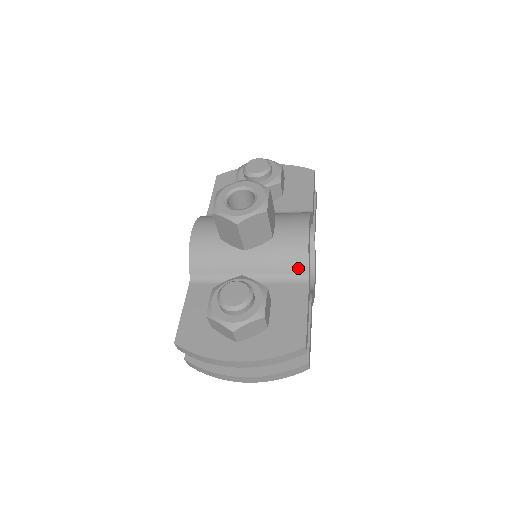
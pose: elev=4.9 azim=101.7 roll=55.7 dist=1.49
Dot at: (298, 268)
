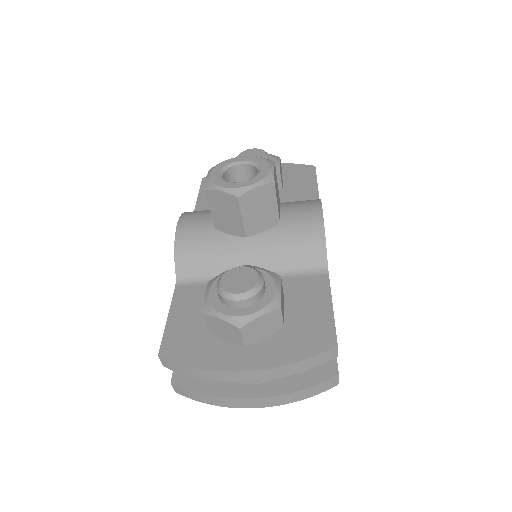
Dot at: (314, 257)
